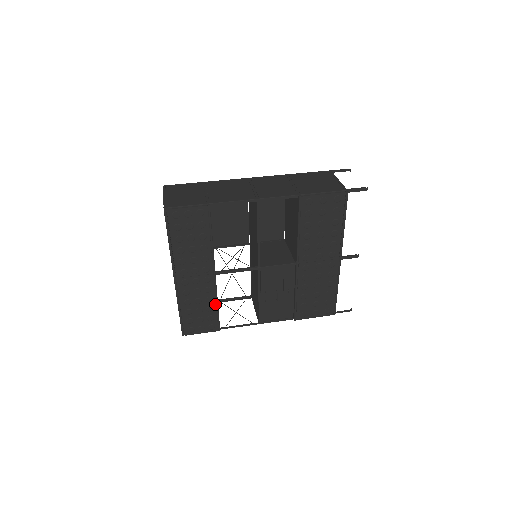
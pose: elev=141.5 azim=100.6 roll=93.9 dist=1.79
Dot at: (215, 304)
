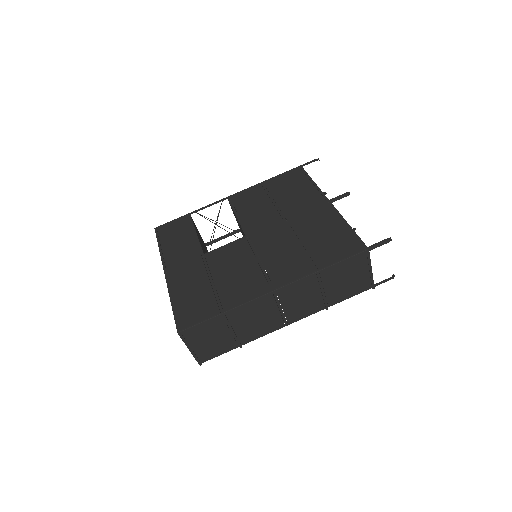
Dot at: occluded
